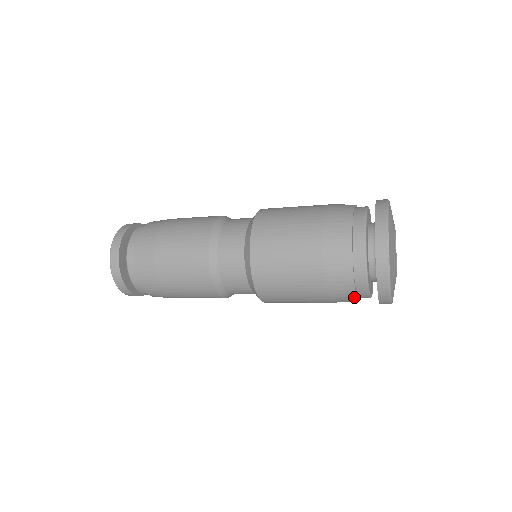
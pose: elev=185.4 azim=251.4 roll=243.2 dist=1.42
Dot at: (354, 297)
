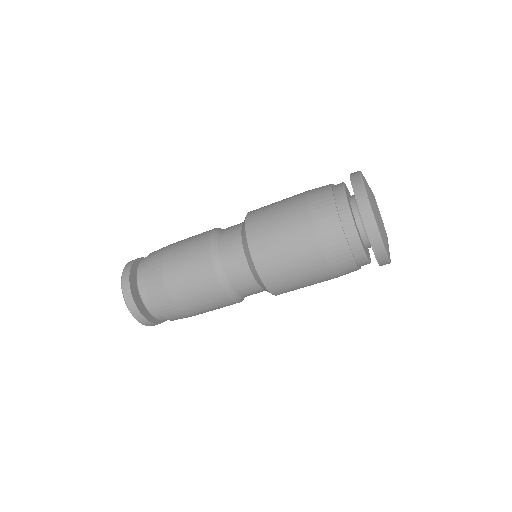
Dot at: (355, 266)
